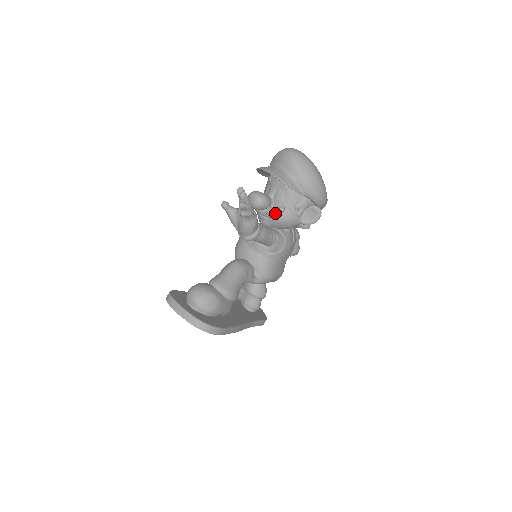
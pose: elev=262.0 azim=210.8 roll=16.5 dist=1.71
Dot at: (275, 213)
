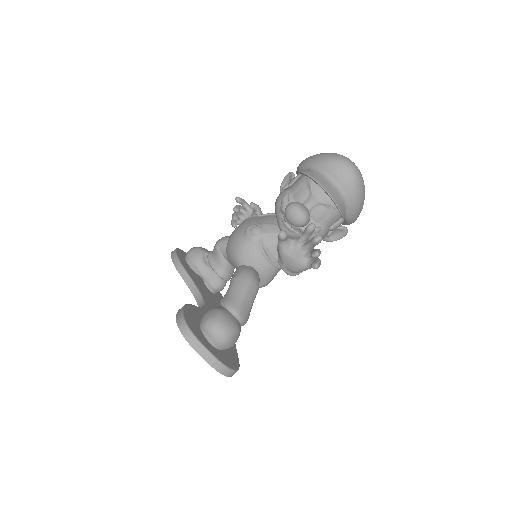
Dot at: occluded
